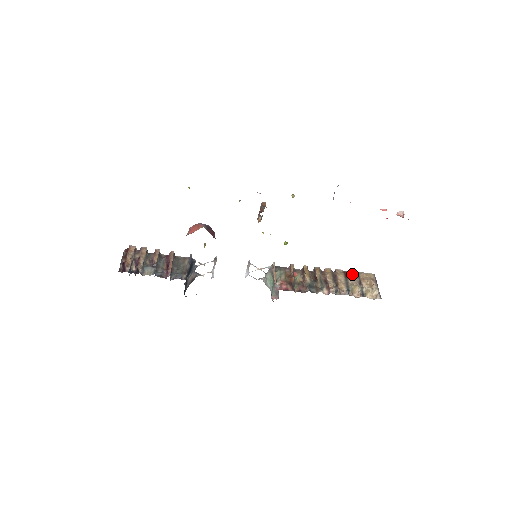
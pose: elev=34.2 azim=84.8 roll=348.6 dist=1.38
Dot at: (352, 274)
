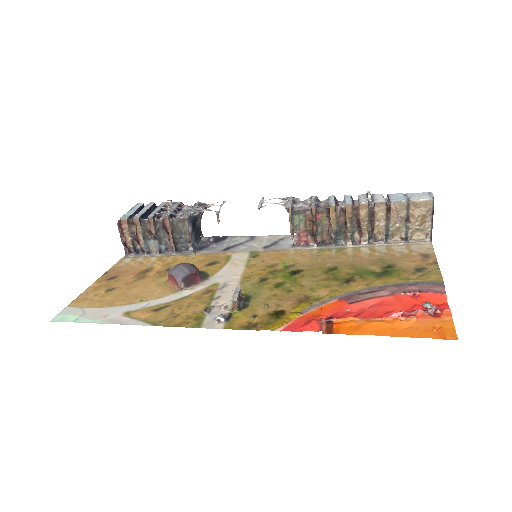
Dot at: (398, 208)
